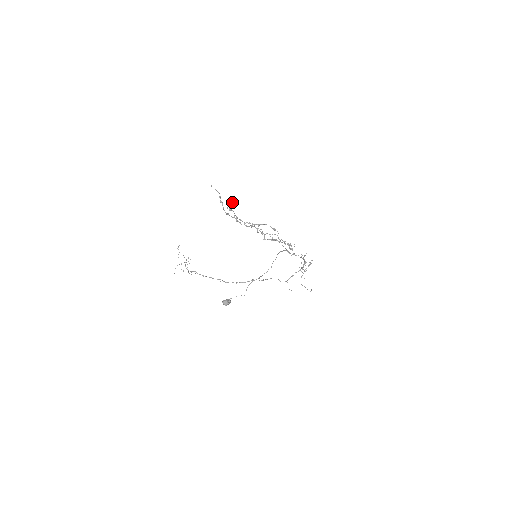
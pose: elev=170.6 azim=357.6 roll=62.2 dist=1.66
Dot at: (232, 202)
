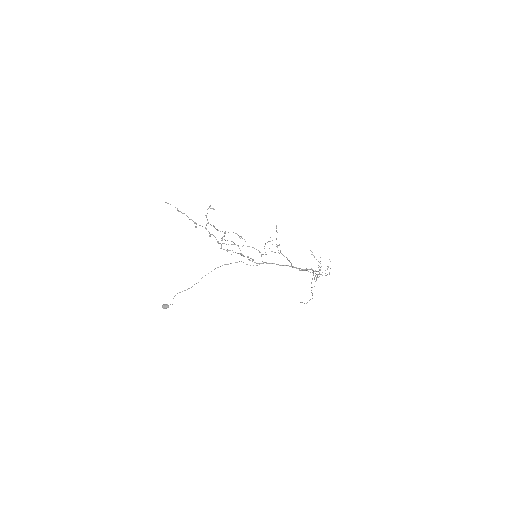
Dot at: (210, 208)
